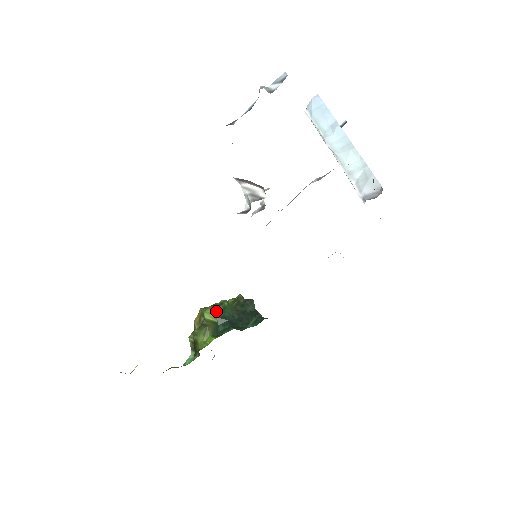
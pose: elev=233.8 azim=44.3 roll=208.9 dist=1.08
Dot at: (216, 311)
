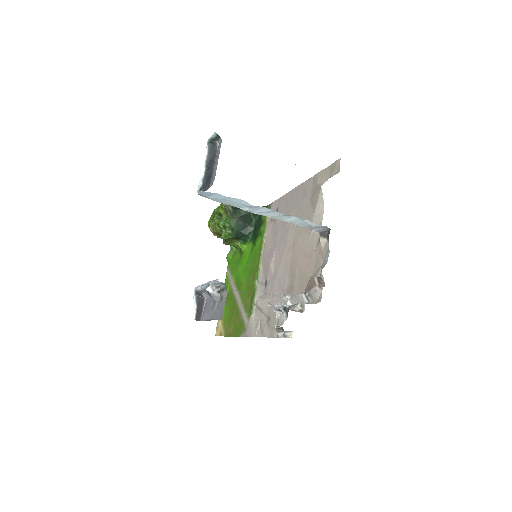
Dot at: (229, 235)
